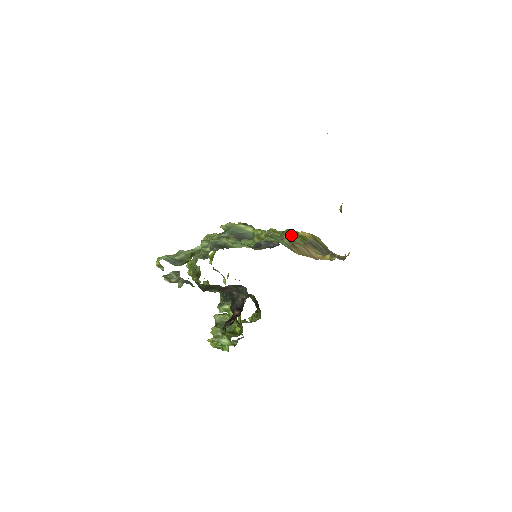
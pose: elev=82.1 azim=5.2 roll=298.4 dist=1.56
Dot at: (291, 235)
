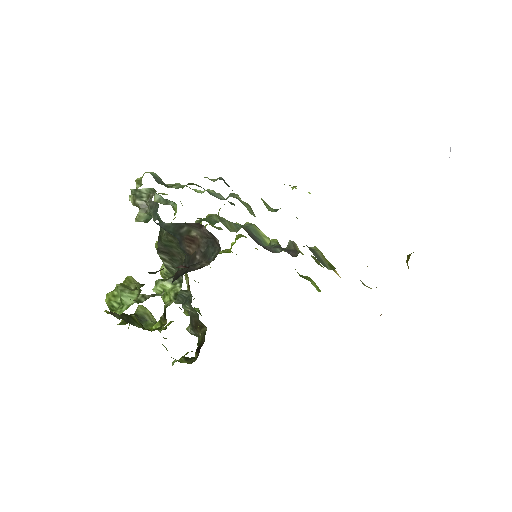
Dot at: (321, 252)
